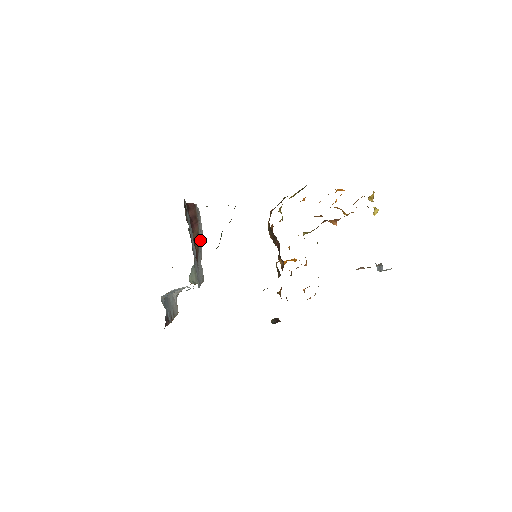
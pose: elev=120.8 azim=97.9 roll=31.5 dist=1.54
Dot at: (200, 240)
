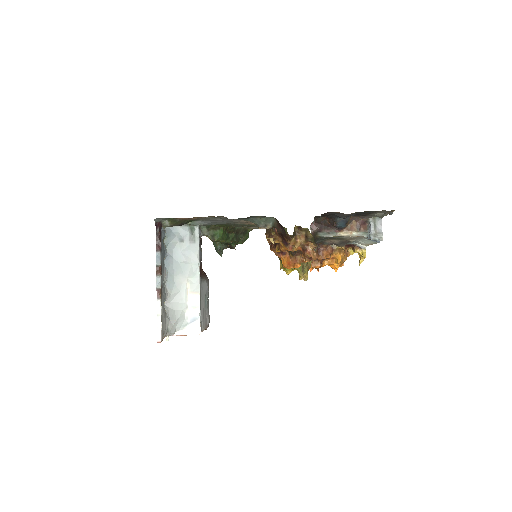
Dot at: (206, 285)
